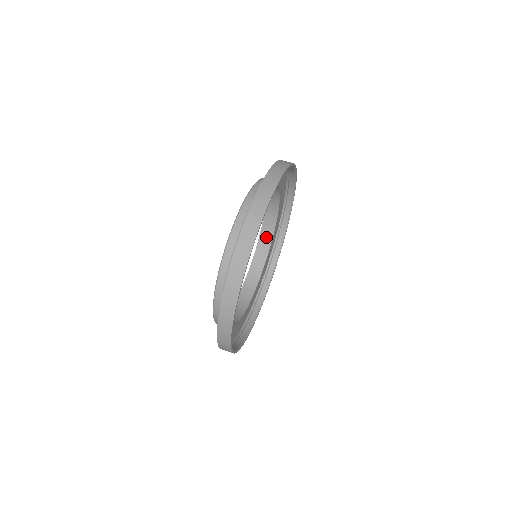
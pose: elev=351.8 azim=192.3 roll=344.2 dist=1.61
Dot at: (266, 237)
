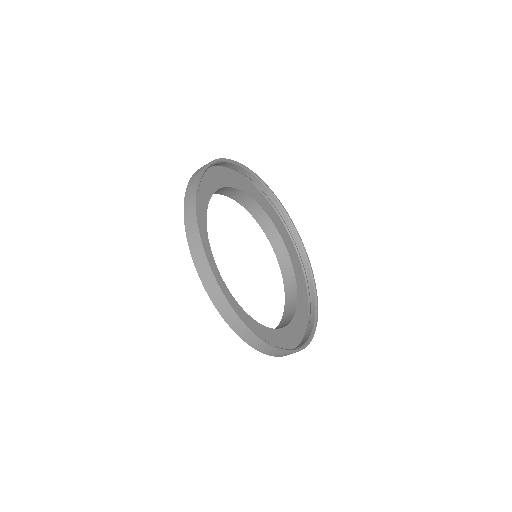
Dot at: (255, 210)
